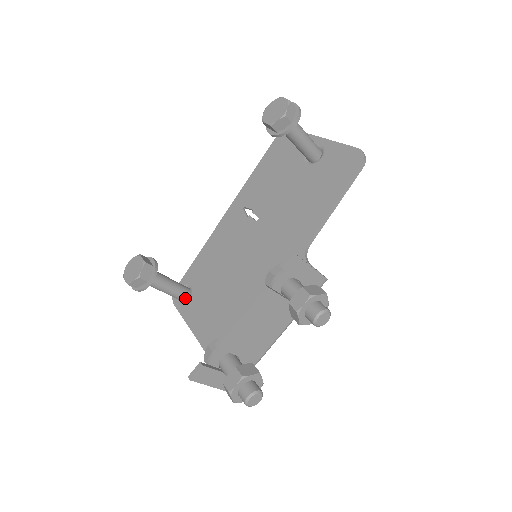
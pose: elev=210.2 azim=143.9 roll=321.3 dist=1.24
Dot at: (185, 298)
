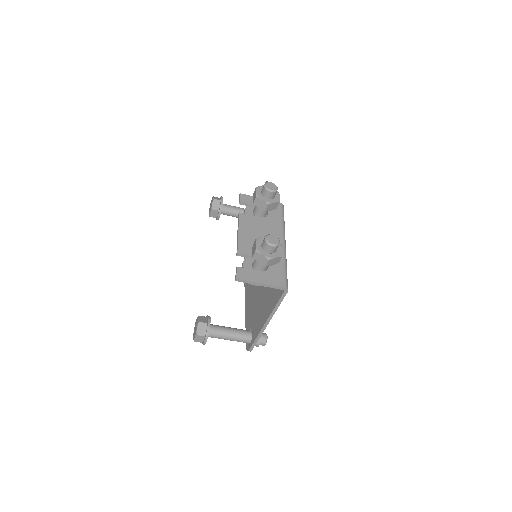
Dot at: (250, 335)
